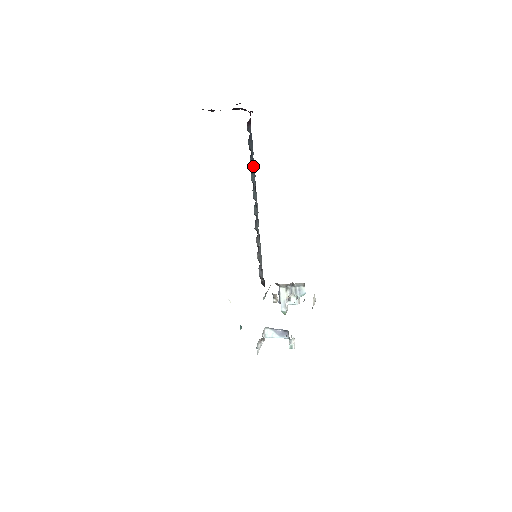
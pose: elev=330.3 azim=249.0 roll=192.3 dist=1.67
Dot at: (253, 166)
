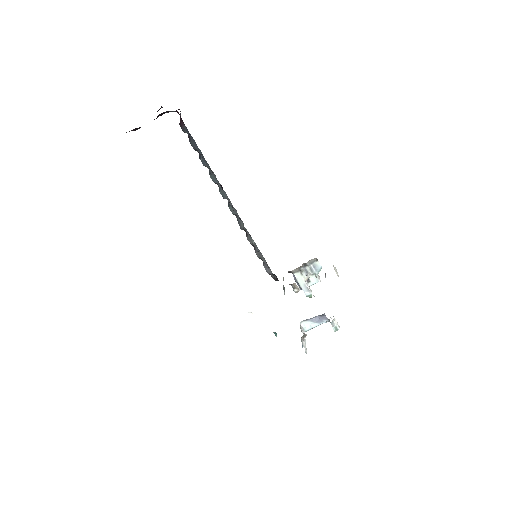
Dot at: (208, 166)
